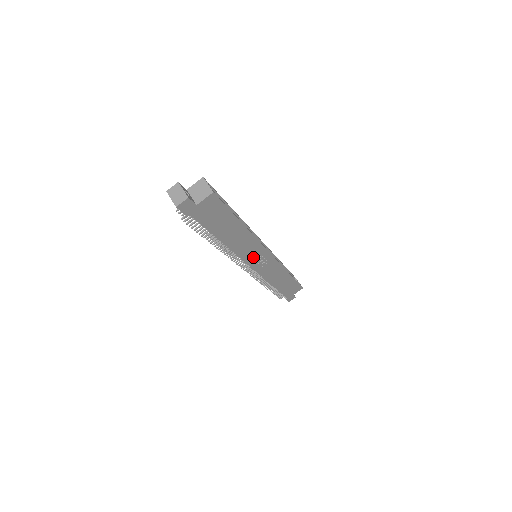
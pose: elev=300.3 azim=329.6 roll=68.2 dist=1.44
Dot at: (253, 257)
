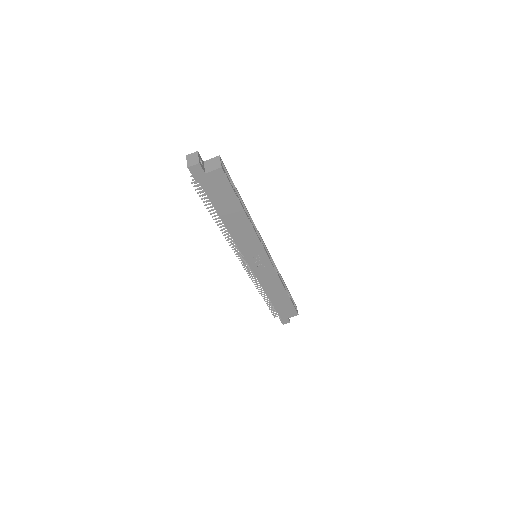
Dot at: (251, 253)
